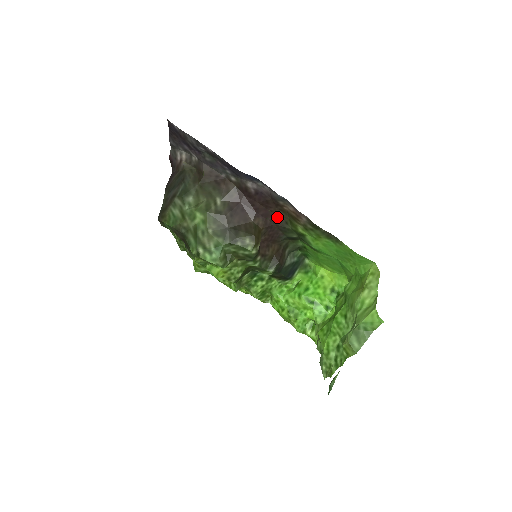
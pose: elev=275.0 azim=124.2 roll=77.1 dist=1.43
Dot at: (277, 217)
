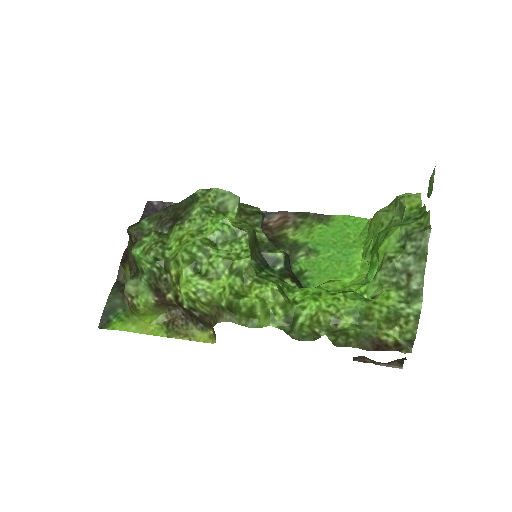
Dot at: occluded
